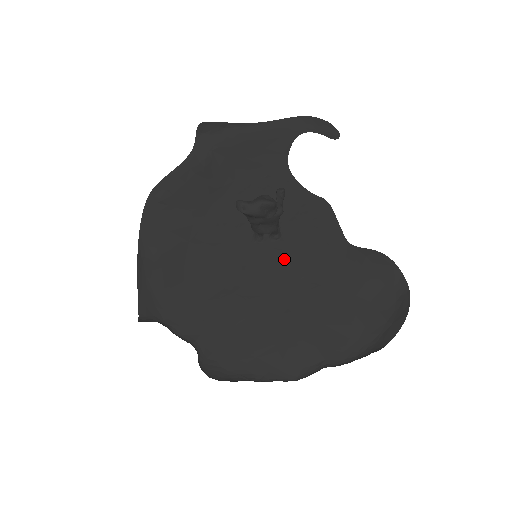
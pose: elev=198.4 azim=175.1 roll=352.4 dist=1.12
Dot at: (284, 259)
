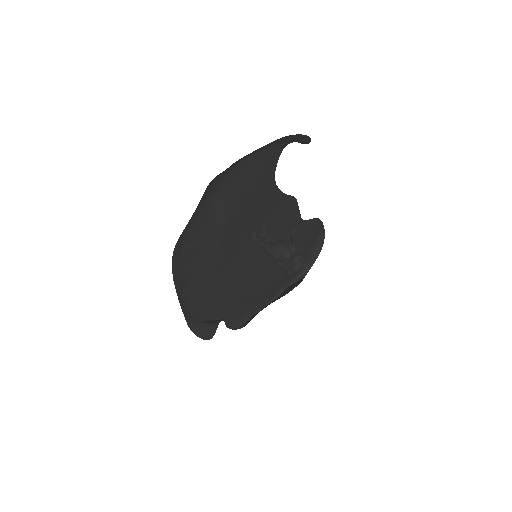
Dot at: occluded
